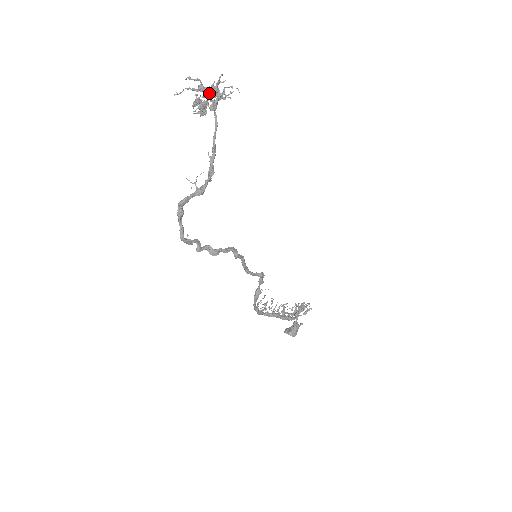
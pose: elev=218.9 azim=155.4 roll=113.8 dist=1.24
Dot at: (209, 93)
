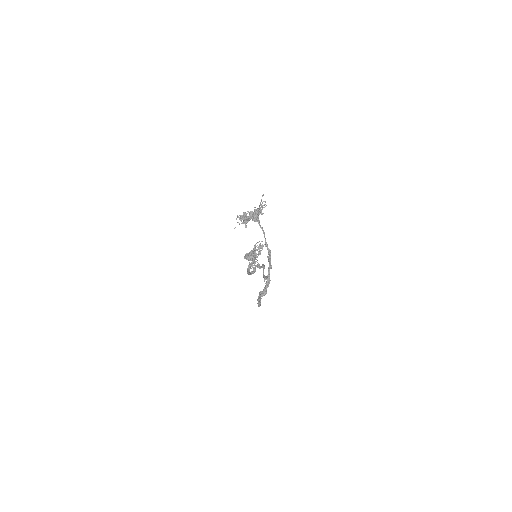
Dot at: (256, 216)
